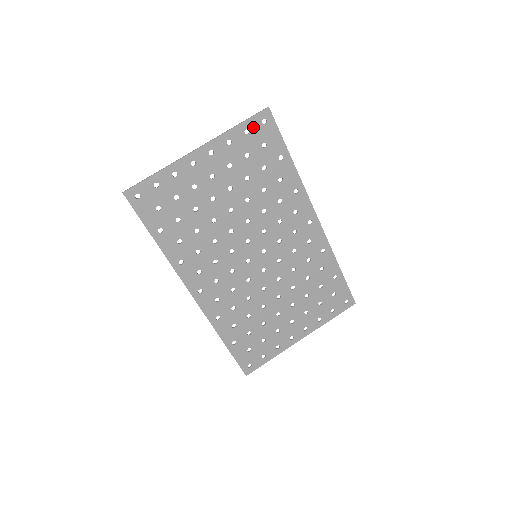
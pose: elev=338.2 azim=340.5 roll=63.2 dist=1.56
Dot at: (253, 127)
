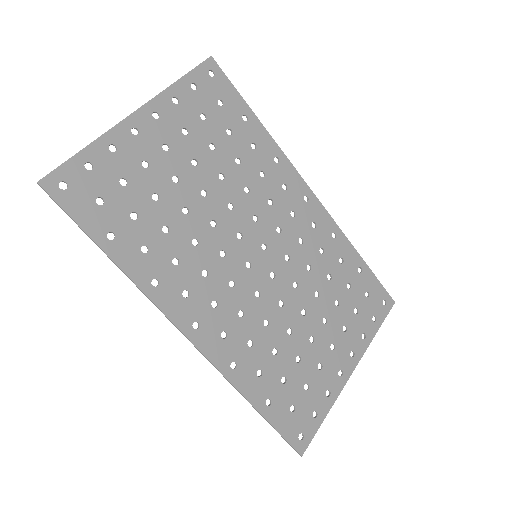
Dot at: (200, 81)
